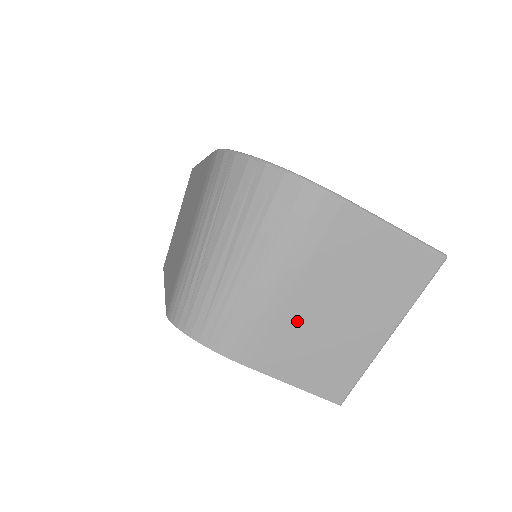
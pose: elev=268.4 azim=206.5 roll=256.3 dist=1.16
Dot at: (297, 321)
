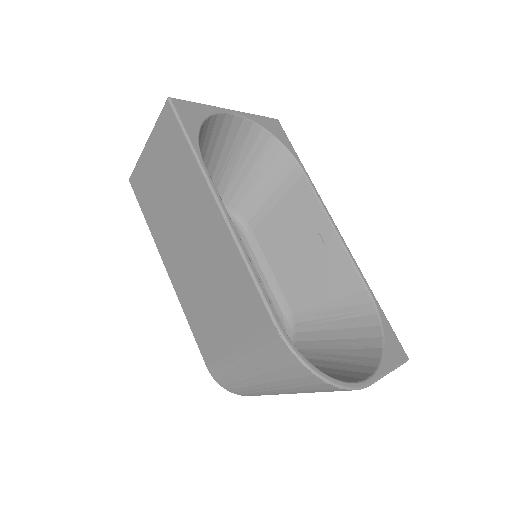
Dot at: occluded
